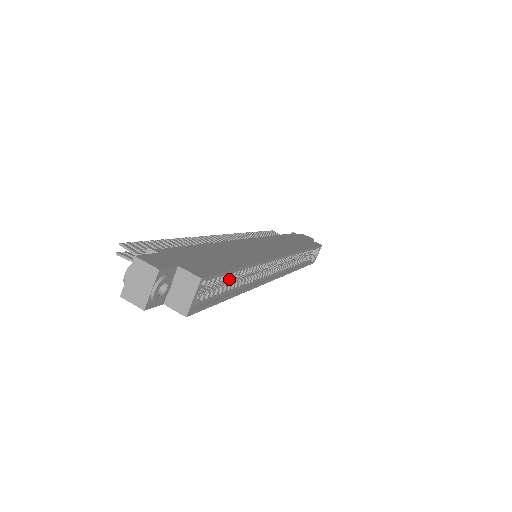
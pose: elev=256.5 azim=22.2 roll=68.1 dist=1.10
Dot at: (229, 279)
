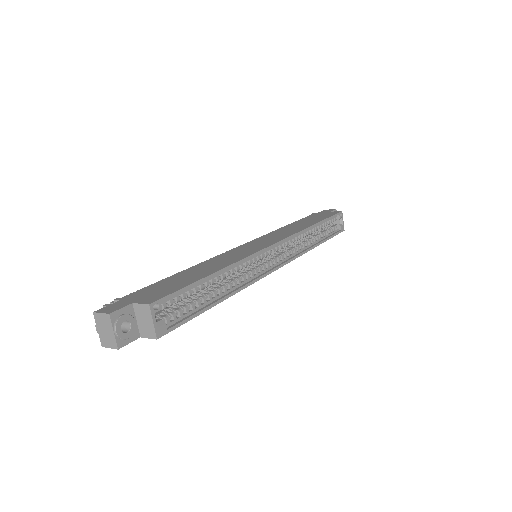
Dot at: (208, 290)
